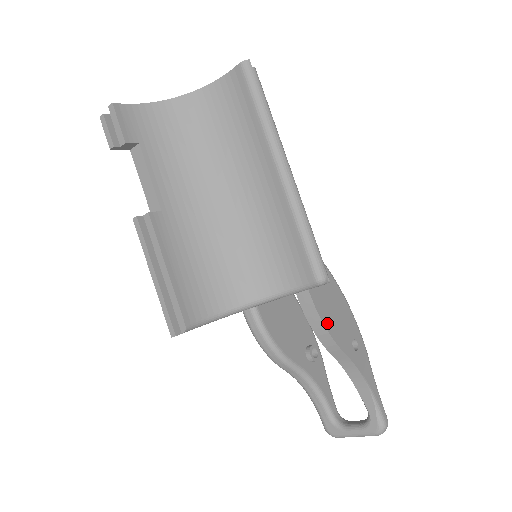
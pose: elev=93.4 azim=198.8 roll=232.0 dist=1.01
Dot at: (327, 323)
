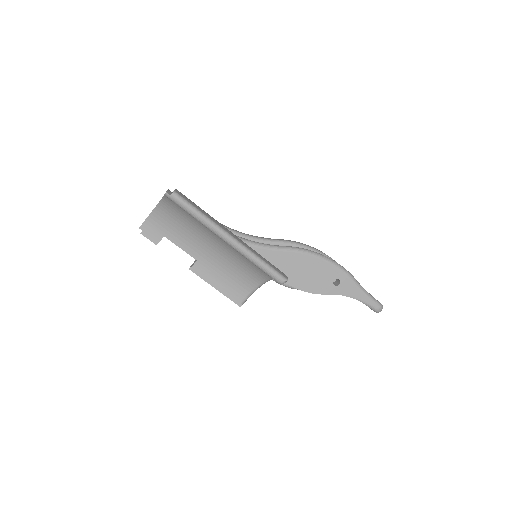
Dot at: (305, 288)
